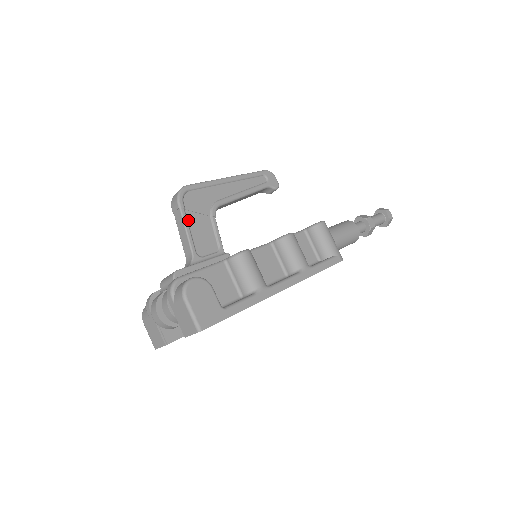
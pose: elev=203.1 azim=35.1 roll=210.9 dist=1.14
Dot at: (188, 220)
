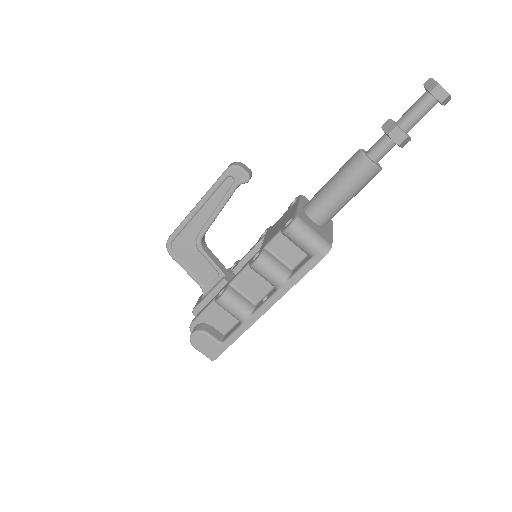
Dot at: (185, 264)
